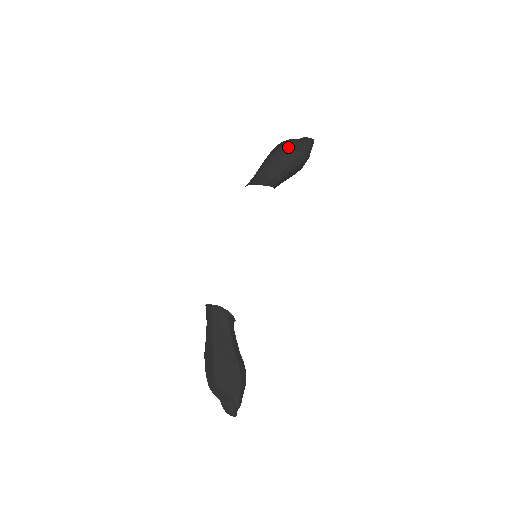
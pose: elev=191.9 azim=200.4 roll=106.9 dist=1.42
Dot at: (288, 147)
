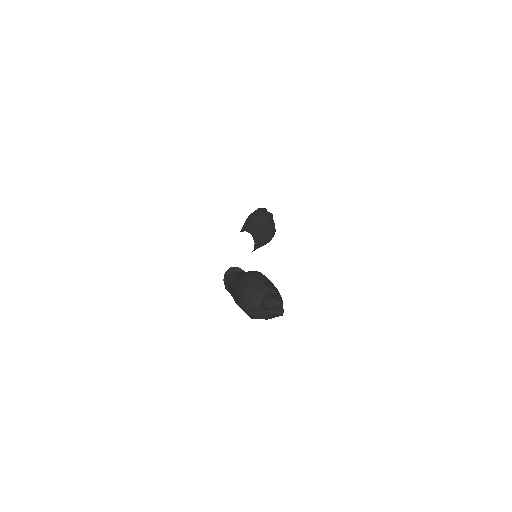
Dot at: occluded
